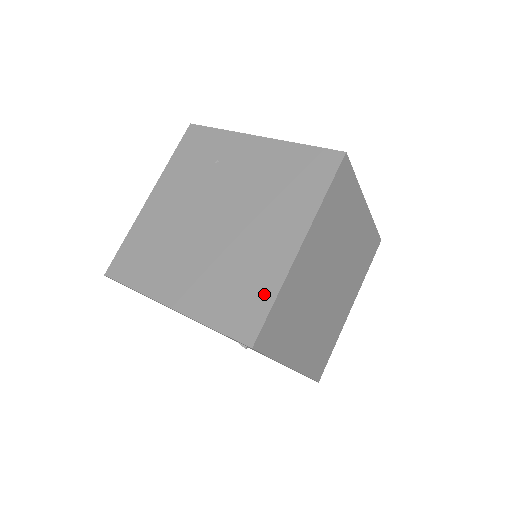
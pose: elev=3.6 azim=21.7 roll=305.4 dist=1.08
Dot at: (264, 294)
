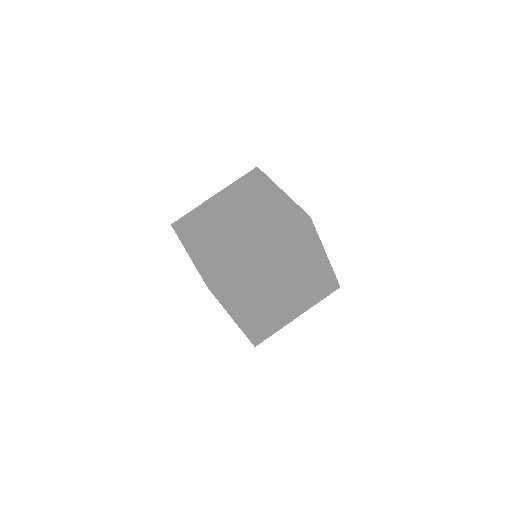
Dot at: (273, 330)
